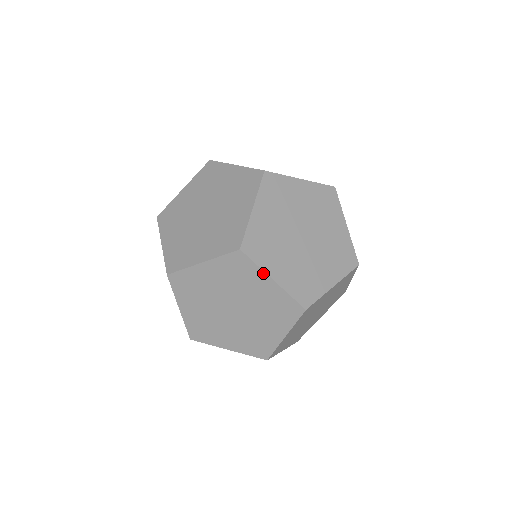
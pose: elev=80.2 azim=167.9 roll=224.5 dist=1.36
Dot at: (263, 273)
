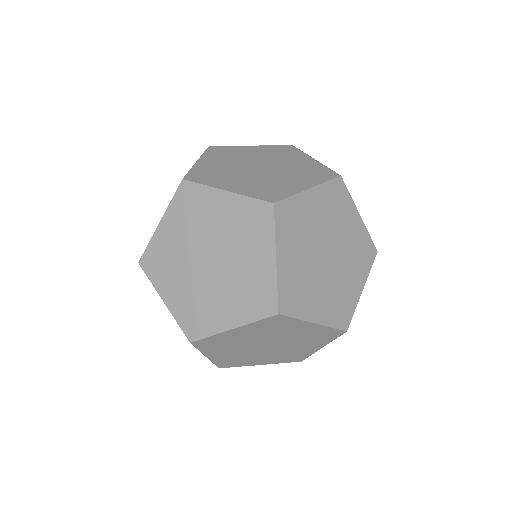
Dot at: (354, 206)
